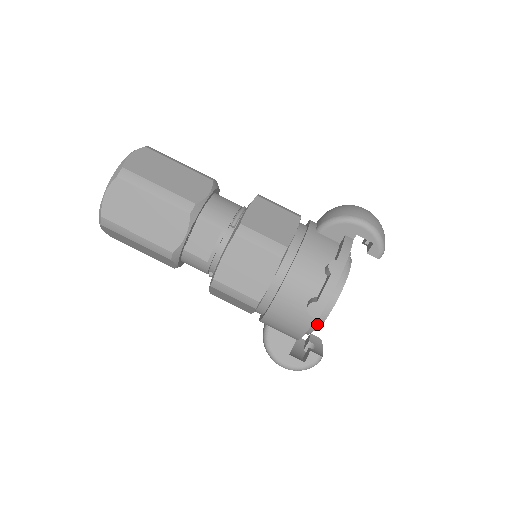
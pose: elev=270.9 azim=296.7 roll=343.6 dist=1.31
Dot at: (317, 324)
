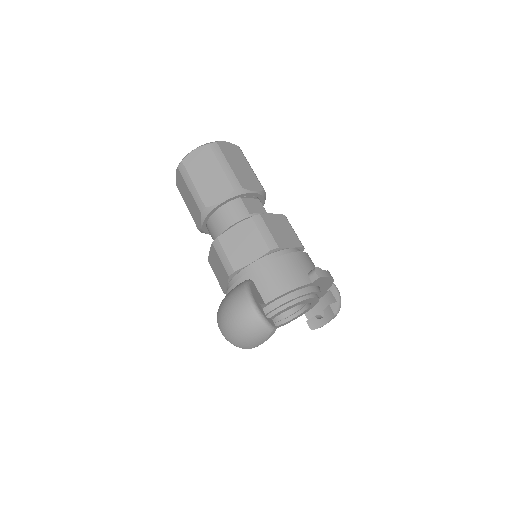
Dot at: (300, 295)
